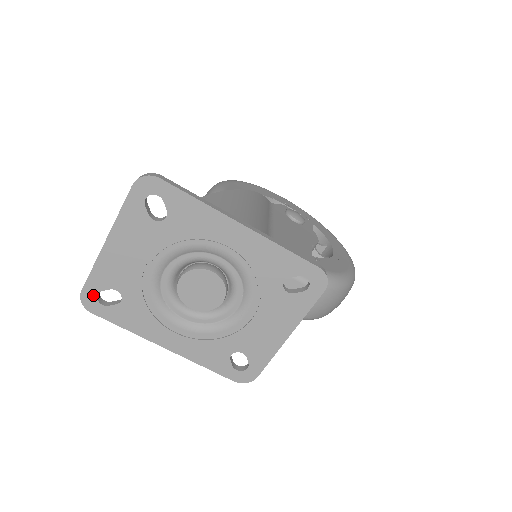
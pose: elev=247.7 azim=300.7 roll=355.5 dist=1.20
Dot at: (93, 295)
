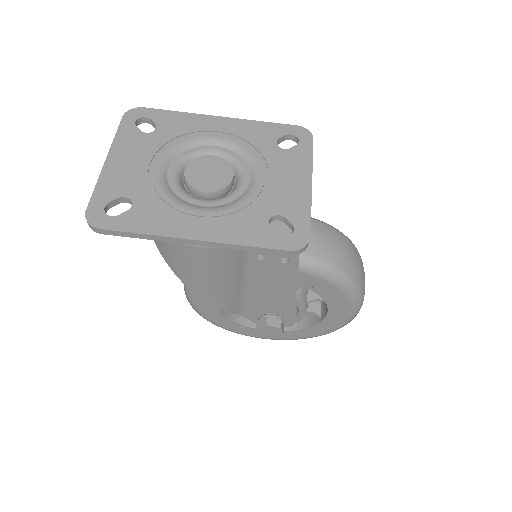
Dot at: (100, 210)
